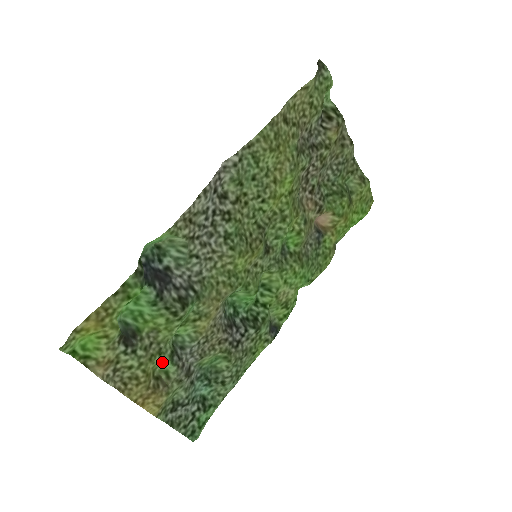
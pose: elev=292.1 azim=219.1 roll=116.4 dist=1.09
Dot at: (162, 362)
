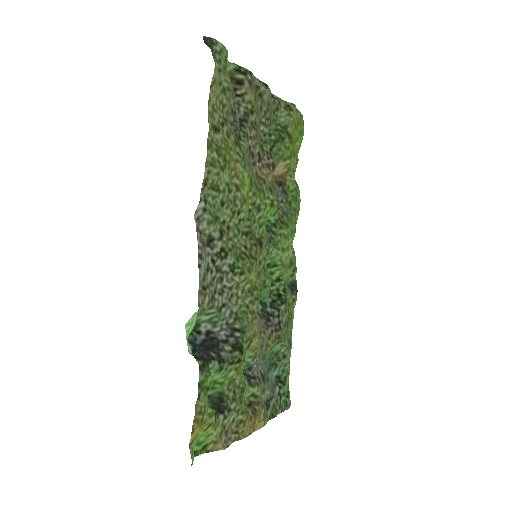
Dot at: (246, 393)
